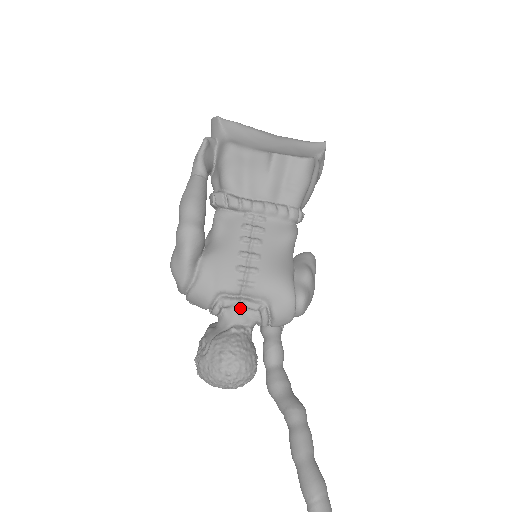
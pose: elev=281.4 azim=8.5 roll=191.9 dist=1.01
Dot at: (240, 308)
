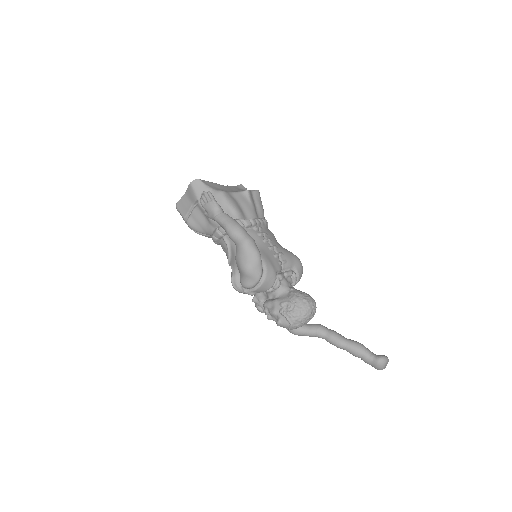
Dot at: (285, 278)
